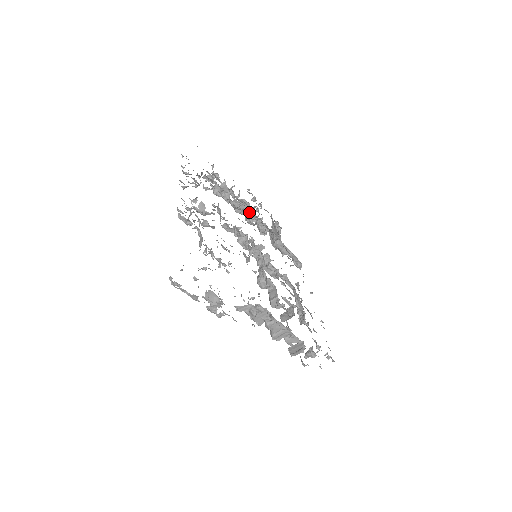
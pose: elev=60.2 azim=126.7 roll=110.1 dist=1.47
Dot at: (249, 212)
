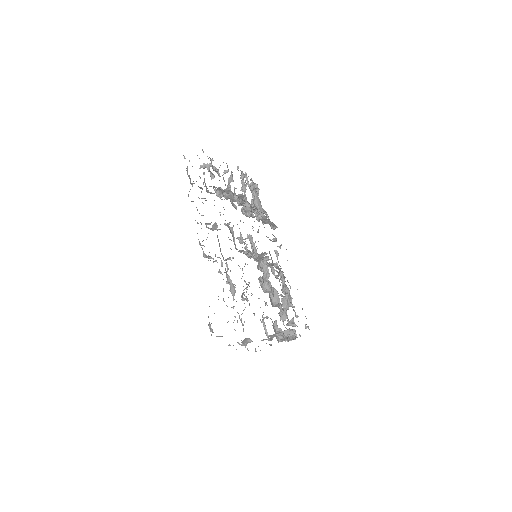
Dot at: (245, 204)
